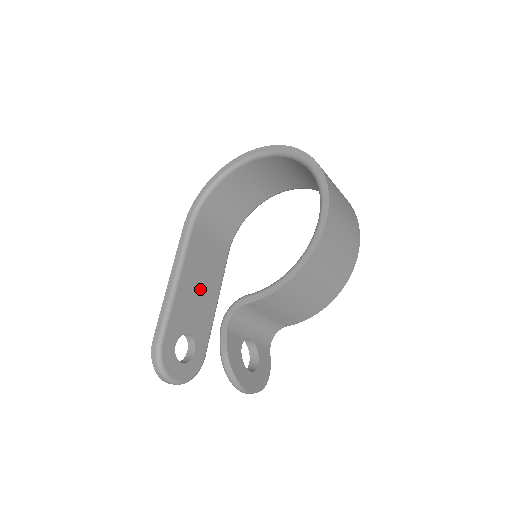
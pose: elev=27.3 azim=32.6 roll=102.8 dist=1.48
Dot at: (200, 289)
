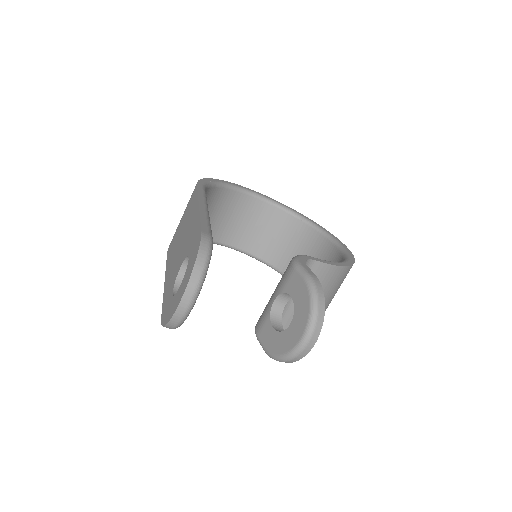
Dot at: occluded
